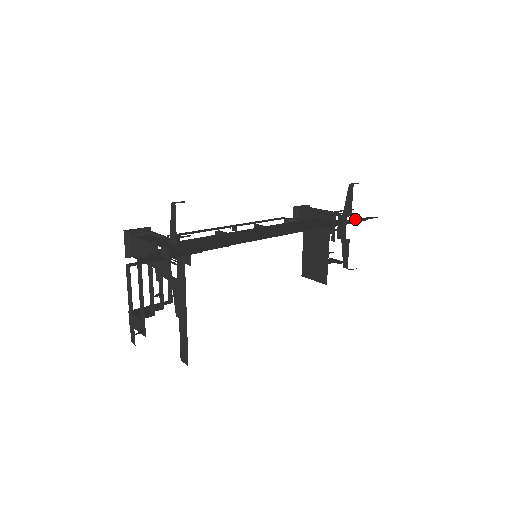
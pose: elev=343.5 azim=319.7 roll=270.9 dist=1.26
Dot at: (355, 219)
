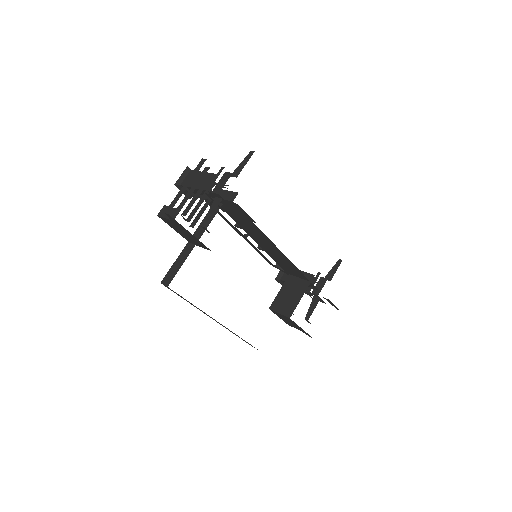
Dot at: occluded
